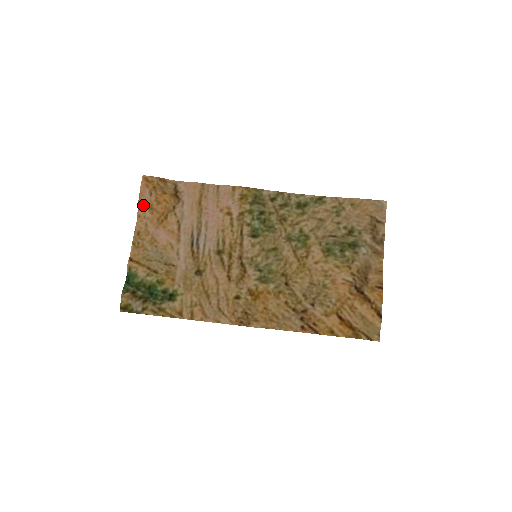
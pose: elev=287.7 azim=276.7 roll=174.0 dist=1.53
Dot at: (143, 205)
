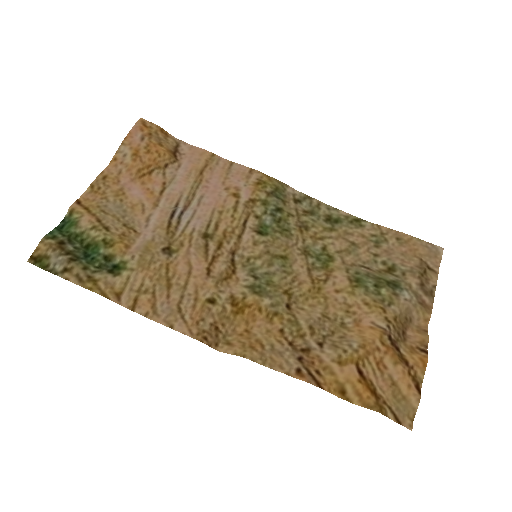
Dot at: (126, 147)
